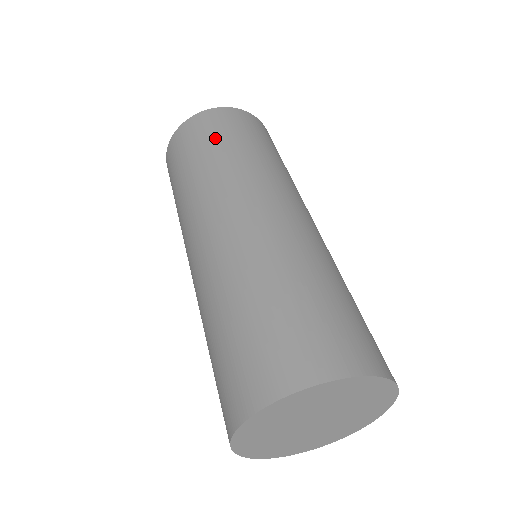
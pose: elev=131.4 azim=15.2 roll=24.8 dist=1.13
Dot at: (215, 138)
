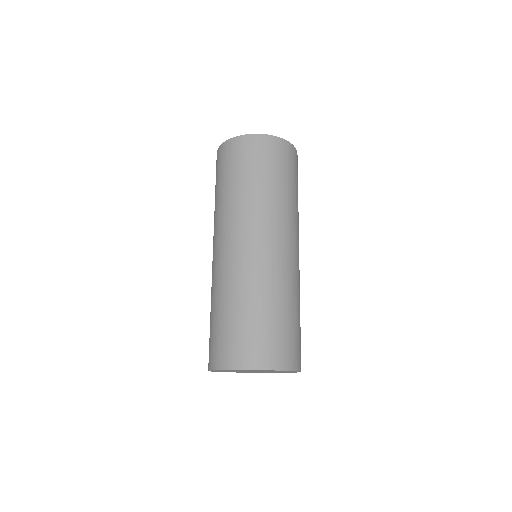
Dot at: (265, 168)
